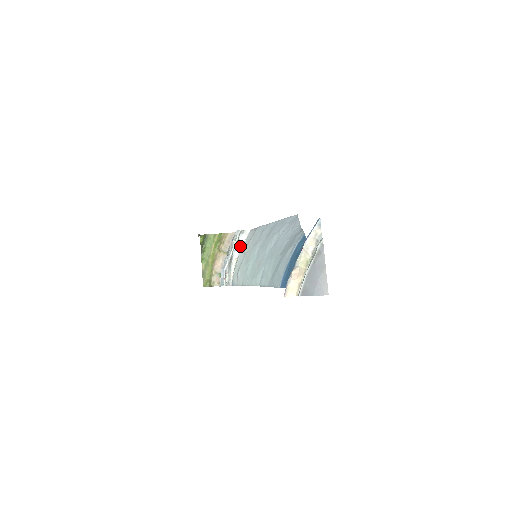
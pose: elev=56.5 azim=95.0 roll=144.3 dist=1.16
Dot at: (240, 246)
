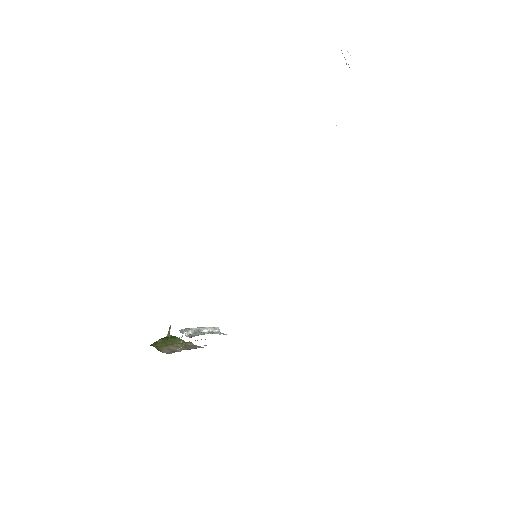
Dot at: (212, 333)
